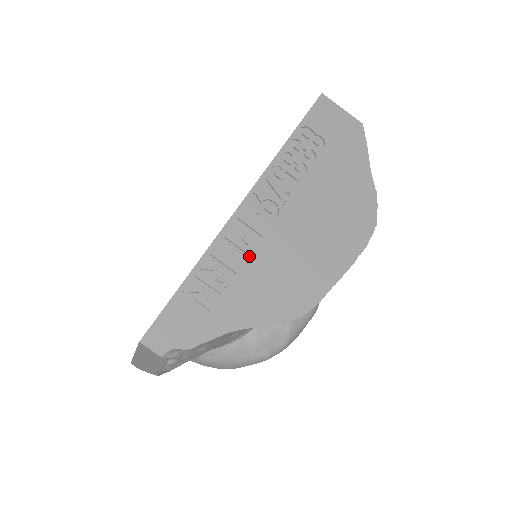
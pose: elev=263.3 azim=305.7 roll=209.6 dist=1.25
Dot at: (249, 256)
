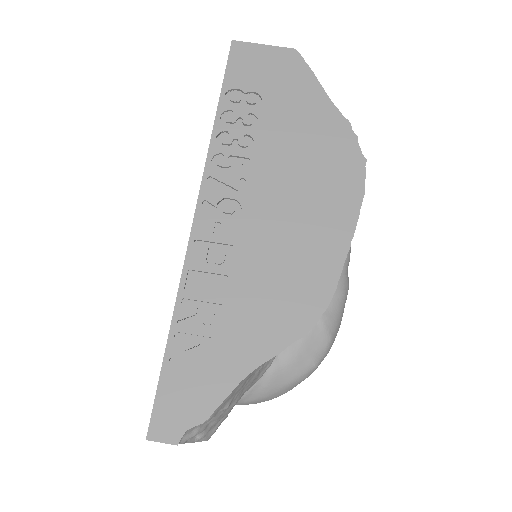
Dot at: (229, 277)
